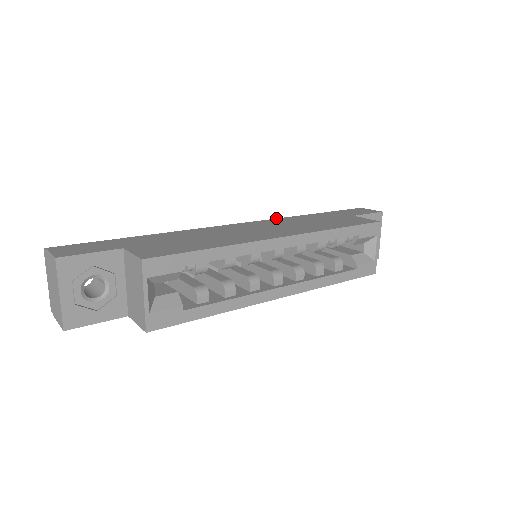
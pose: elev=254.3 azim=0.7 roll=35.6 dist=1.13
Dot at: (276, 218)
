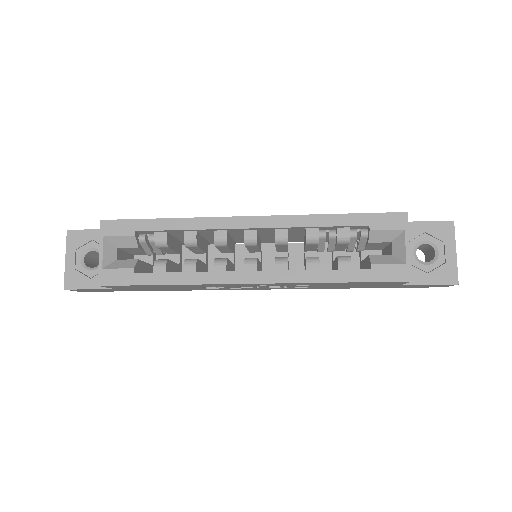
Dot at: occluded
